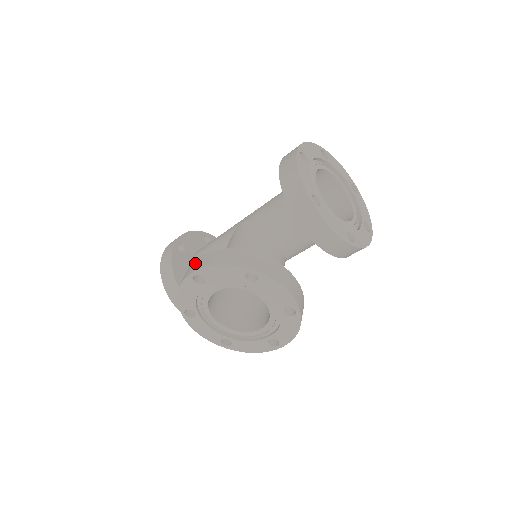
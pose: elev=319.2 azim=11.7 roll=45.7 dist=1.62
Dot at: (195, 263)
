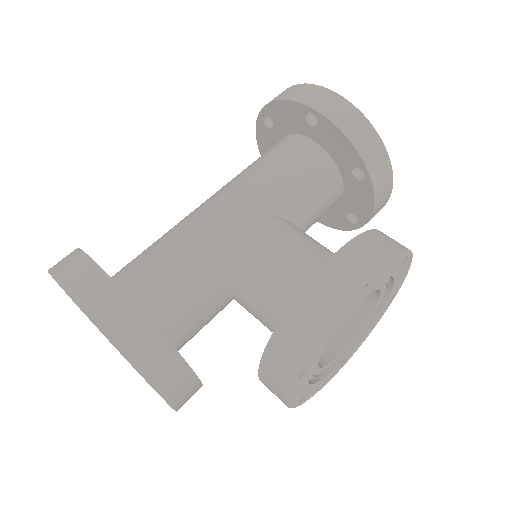
Dot at: (340, 269)
